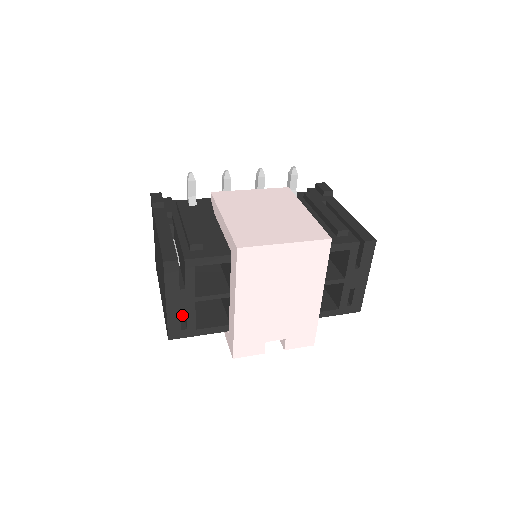
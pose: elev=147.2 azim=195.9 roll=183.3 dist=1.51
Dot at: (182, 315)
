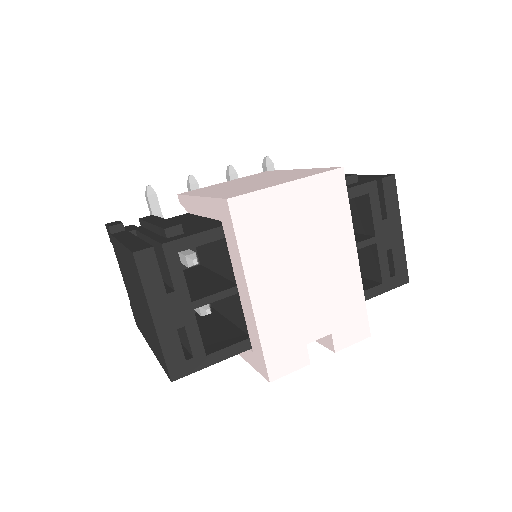
Dot at: (182, 347)
